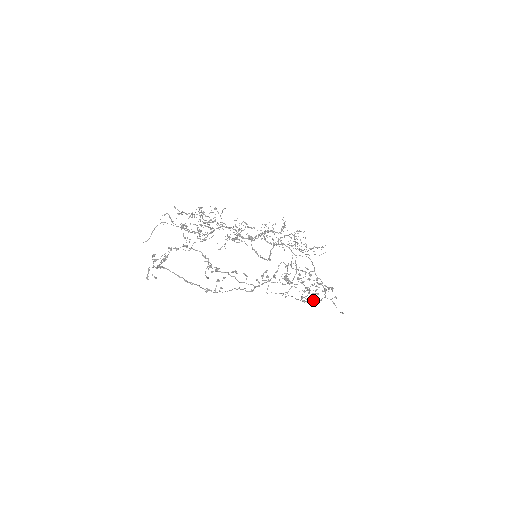
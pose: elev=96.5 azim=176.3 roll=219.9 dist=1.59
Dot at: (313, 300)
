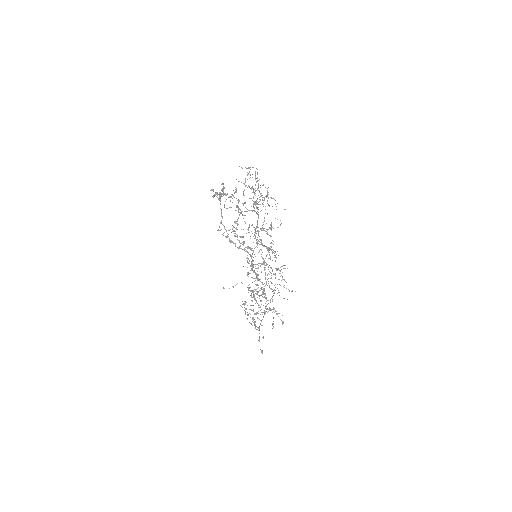
Dot at: (255, 324)
